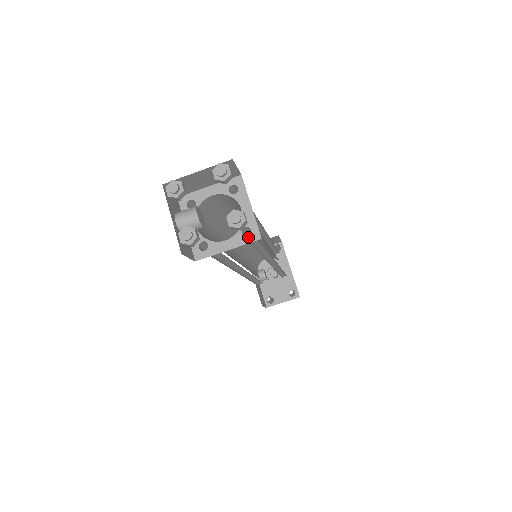
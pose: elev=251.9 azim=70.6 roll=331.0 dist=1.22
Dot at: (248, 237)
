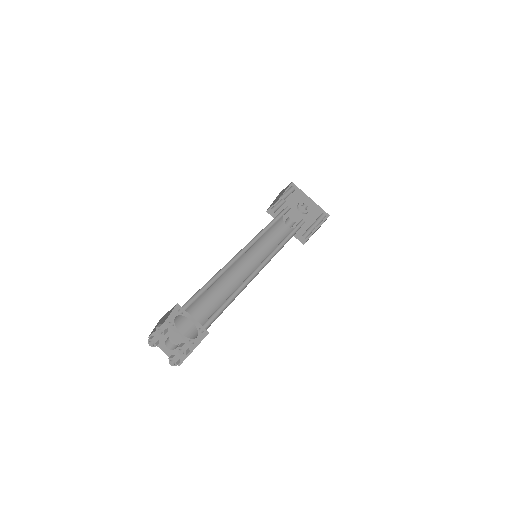
Dot at: (204, 333)
